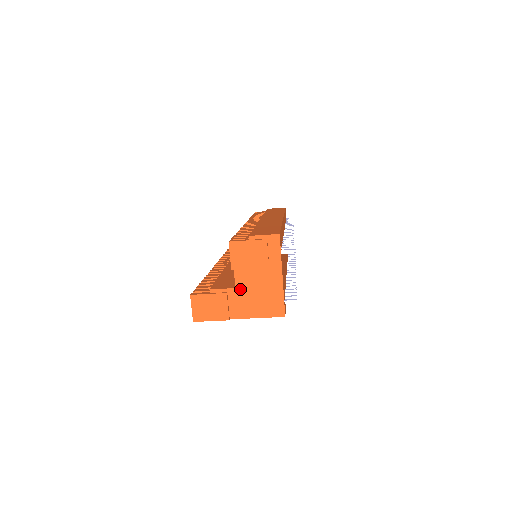
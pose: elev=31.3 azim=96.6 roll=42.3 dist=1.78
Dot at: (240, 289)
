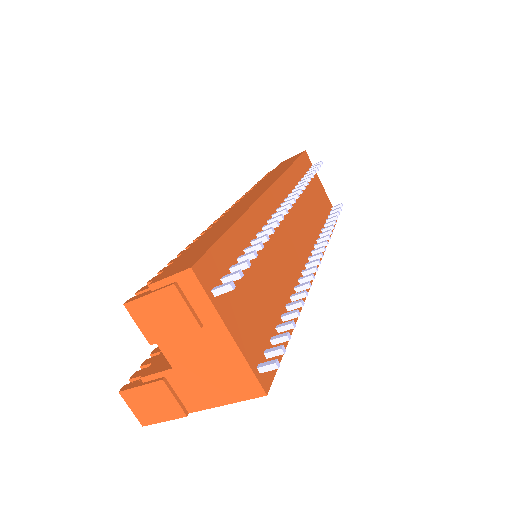
Dot at: (179, 368)
